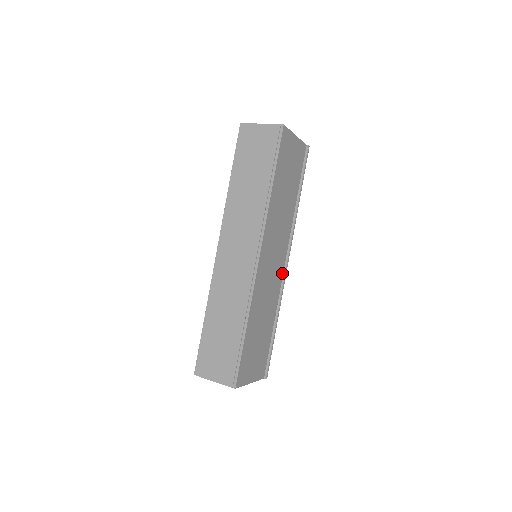
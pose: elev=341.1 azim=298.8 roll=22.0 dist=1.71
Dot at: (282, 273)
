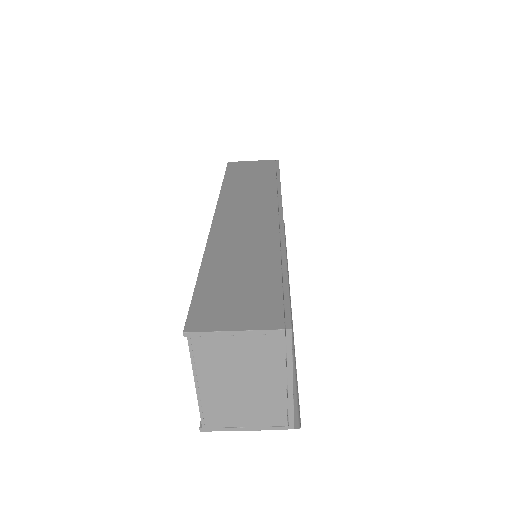
Dot at: occluded
